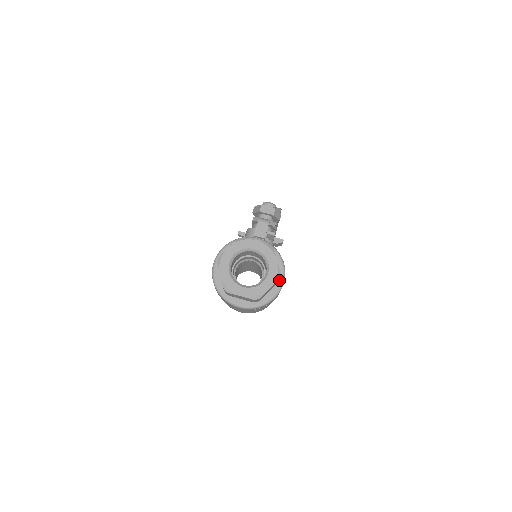
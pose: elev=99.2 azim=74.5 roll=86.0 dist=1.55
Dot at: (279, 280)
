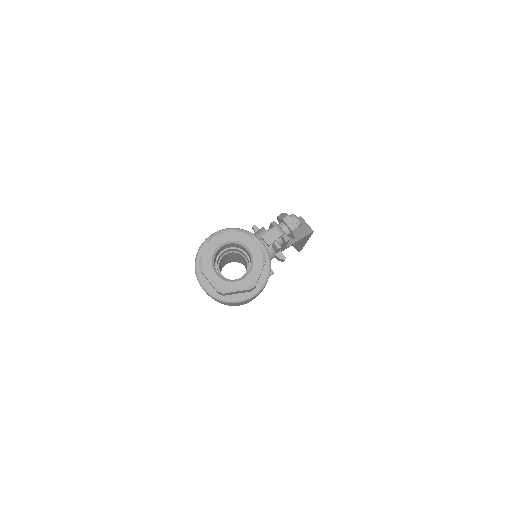
Dot at: (254, 290)
